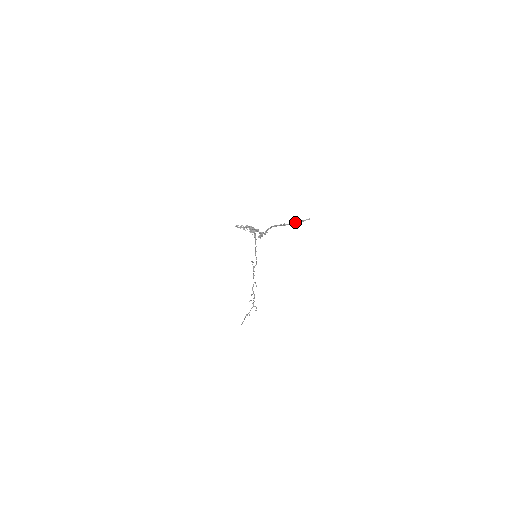
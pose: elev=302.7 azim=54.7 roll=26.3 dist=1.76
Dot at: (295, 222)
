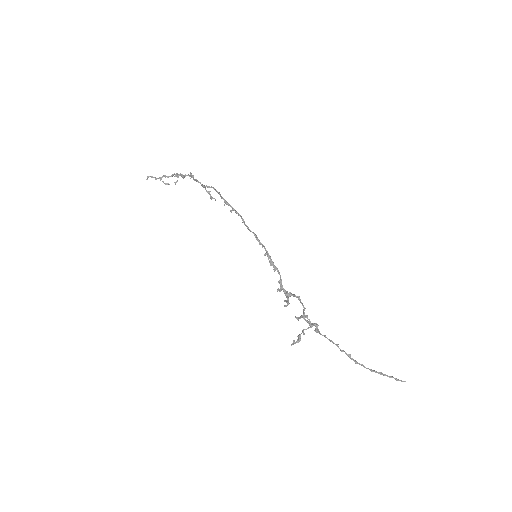
Dot at: occluded
